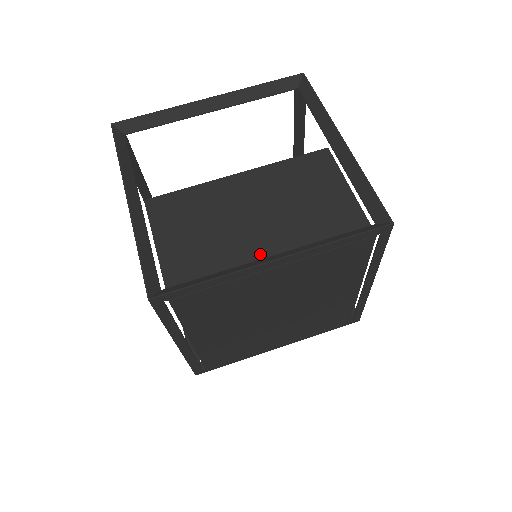
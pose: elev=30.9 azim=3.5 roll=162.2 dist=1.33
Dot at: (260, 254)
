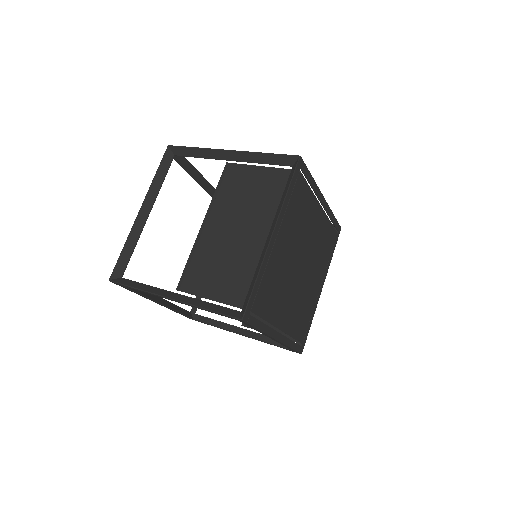
Dot at: (262, 242)
